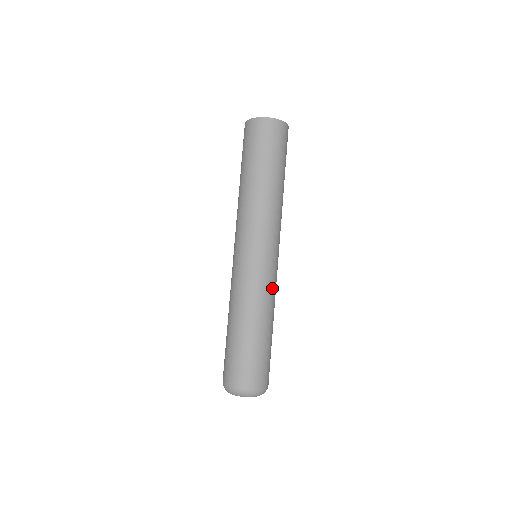
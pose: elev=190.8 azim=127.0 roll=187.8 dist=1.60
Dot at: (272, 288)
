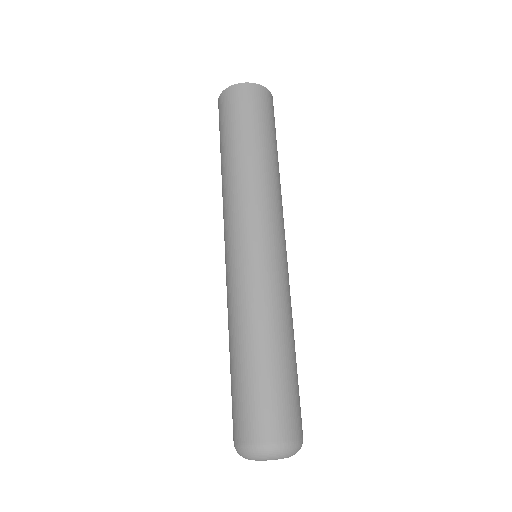
Dot at: (271, 290)
